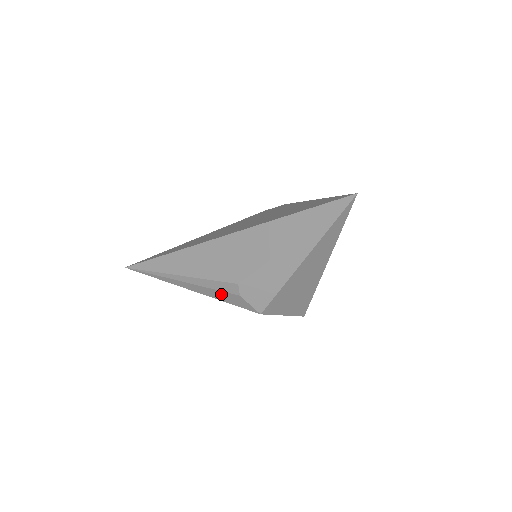
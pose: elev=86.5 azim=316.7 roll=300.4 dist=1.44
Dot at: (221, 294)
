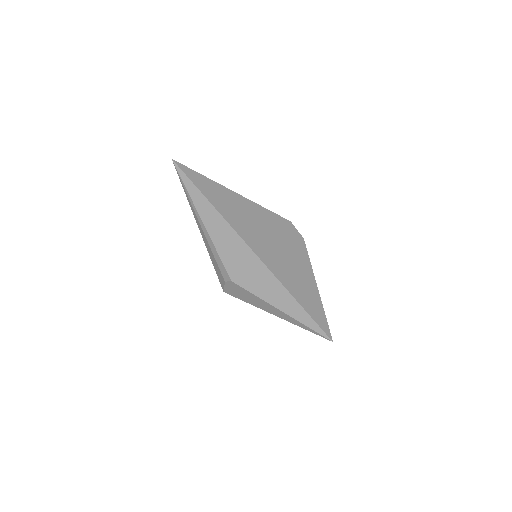
Dot at: (216, 263)
